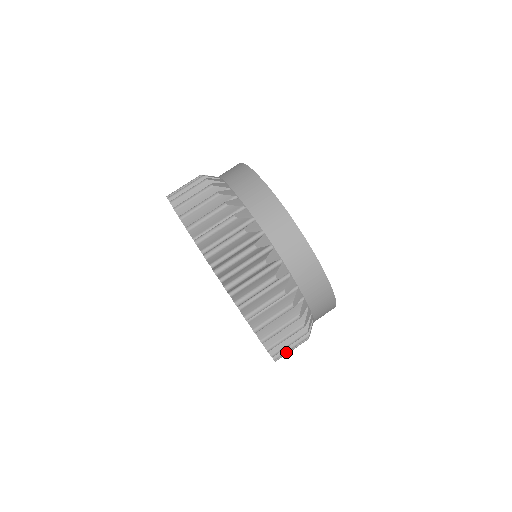
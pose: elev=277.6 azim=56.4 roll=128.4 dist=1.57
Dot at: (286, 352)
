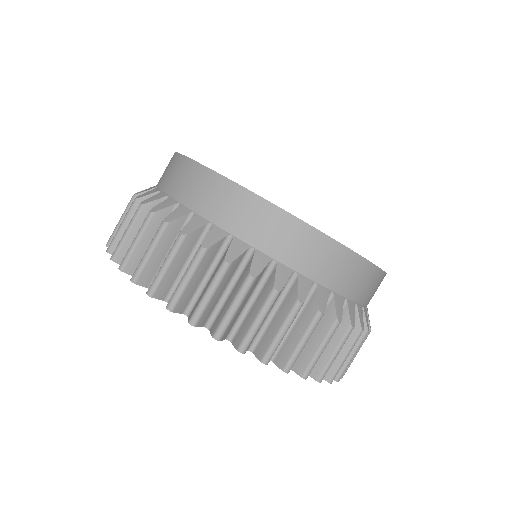
Dot at: occluded
